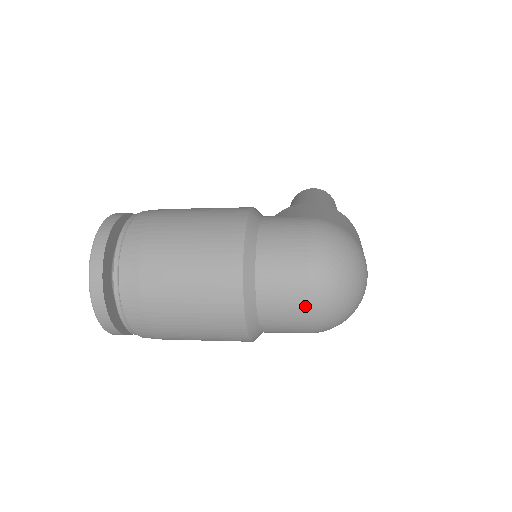
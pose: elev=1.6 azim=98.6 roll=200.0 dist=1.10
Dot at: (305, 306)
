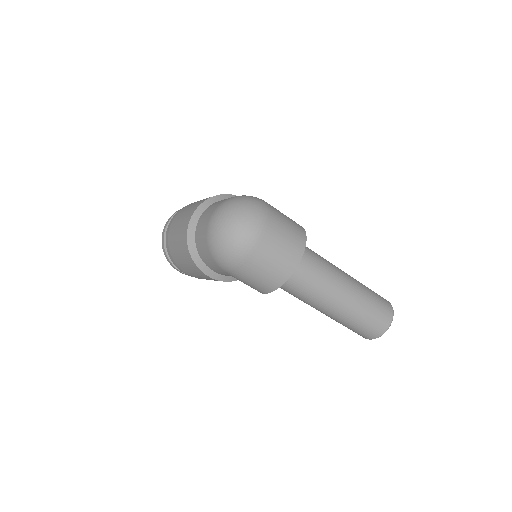
Dot at: (208, 221)
